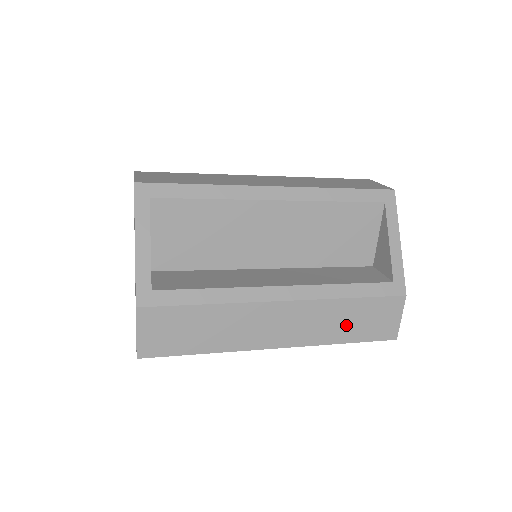
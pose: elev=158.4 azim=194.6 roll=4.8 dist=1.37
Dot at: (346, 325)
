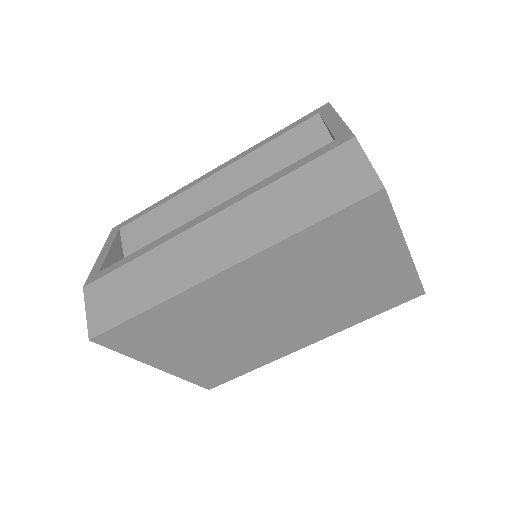
Dot at: (295, 206)
